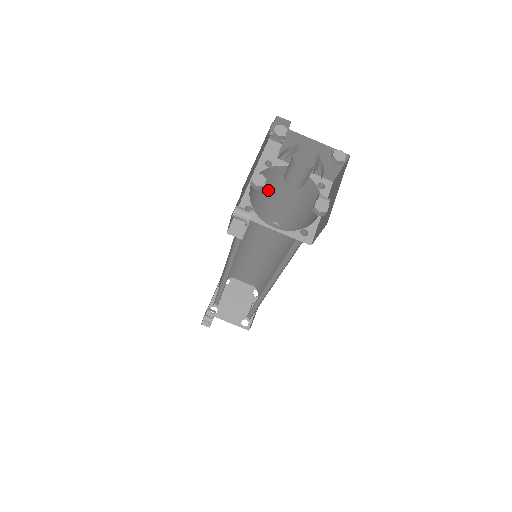
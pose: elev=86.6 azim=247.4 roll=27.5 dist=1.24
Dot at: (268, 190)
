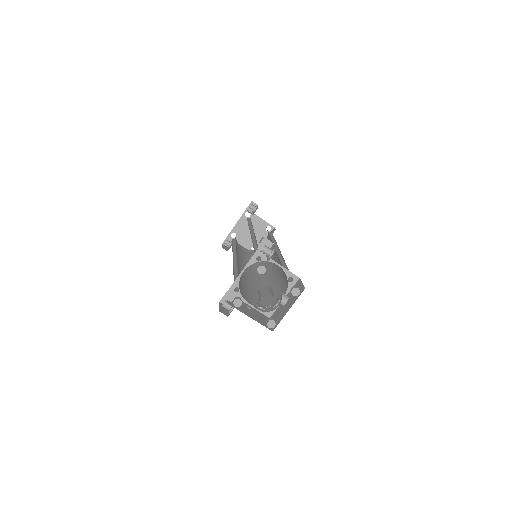
Dot at: occluded
